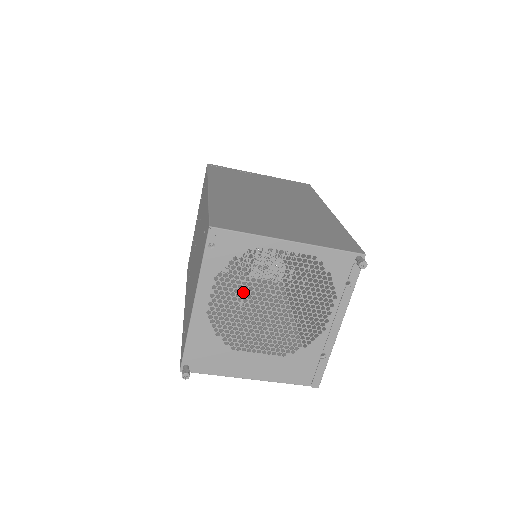
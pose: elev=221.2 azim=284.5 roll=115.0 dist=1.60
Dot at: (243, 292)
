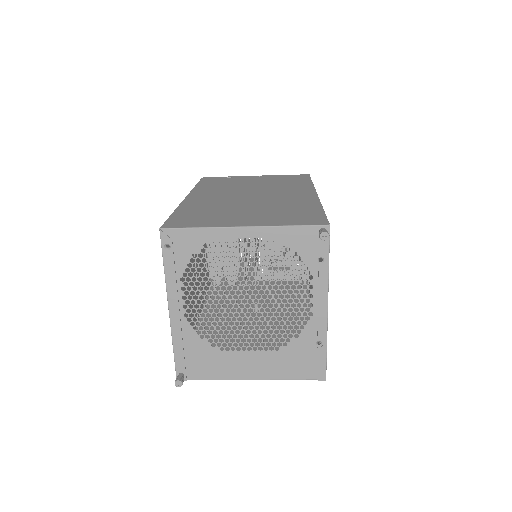
Dot at: (262, 297)
